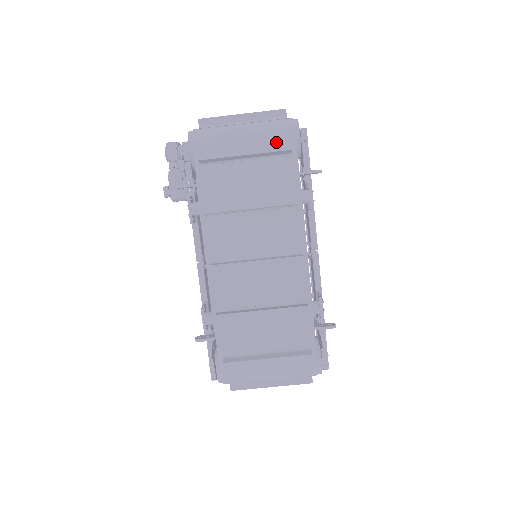
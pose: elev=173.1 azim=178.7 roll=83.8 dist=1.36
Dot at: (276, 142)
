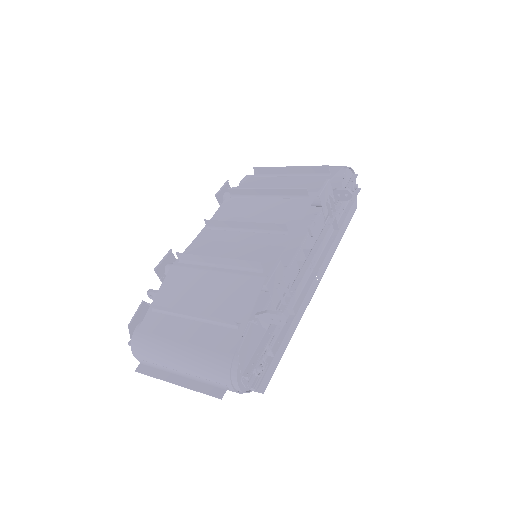
Dot at: occluded
